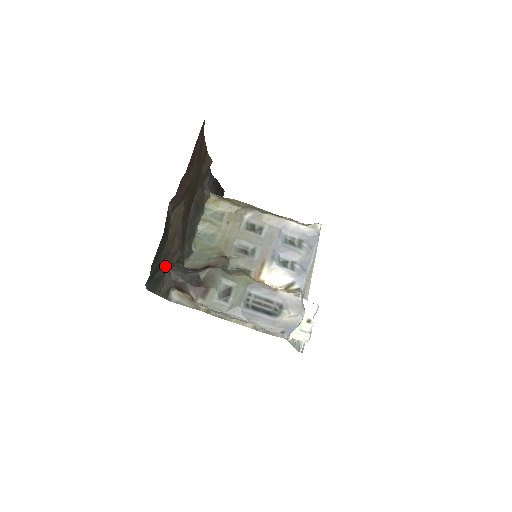
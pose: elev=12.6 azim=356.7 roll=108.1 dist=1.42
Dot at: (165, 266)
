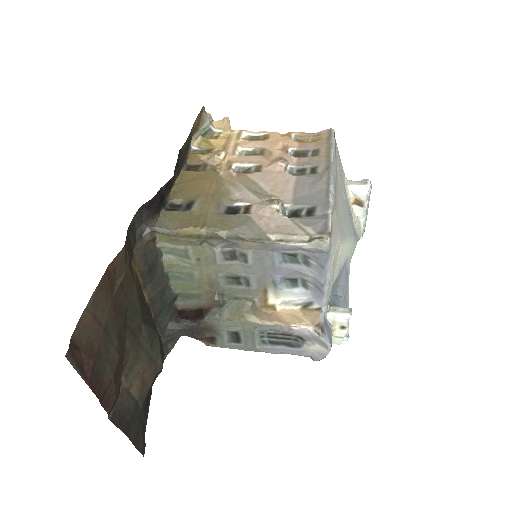
Dot at: occluded
